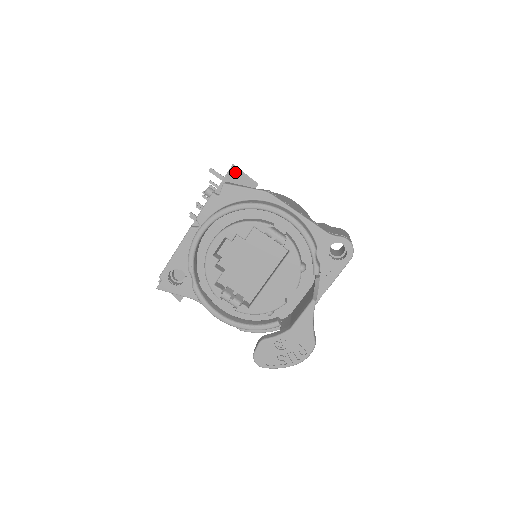
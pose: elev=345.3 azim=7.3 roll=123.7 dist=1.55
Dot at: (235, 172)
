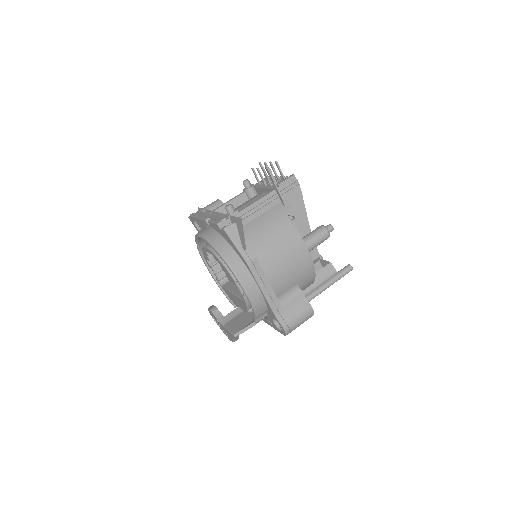
Dot at: (240, 224)
